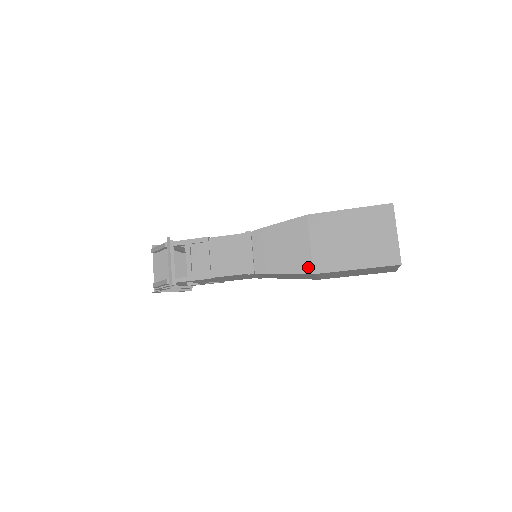
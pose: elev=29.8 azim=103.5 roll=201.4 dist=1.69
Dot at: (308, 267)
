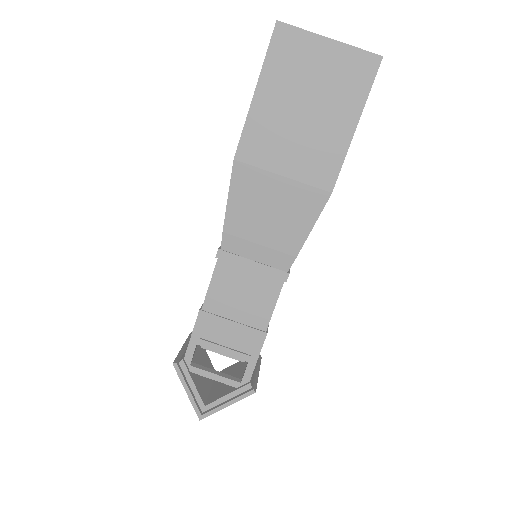
Dot at: occluded
